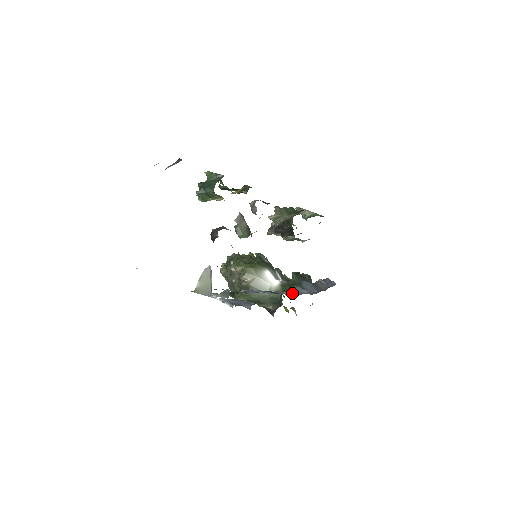
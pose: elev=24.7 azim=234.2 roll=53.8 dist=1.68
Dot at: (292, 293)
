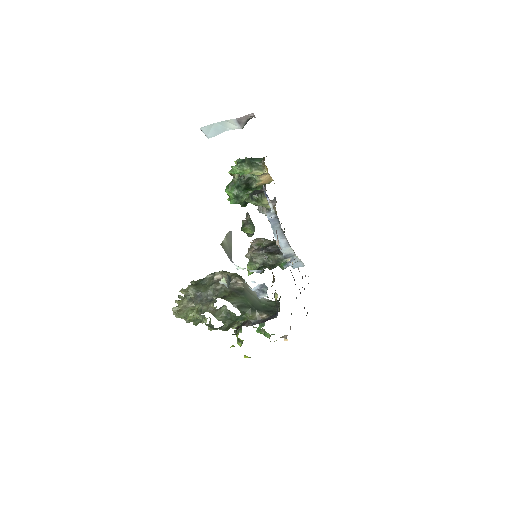
Dot at: occluded
